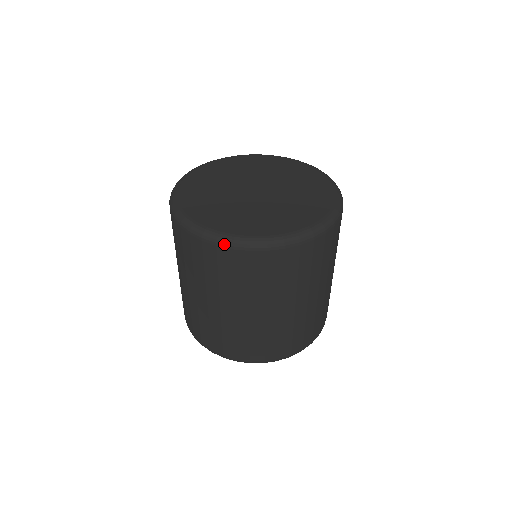
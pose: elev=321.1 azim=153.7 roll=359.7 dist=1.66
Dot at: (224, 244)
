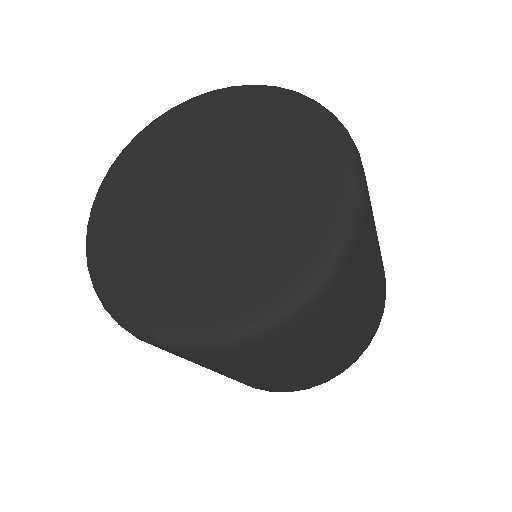
Dot at: (87, 259)
